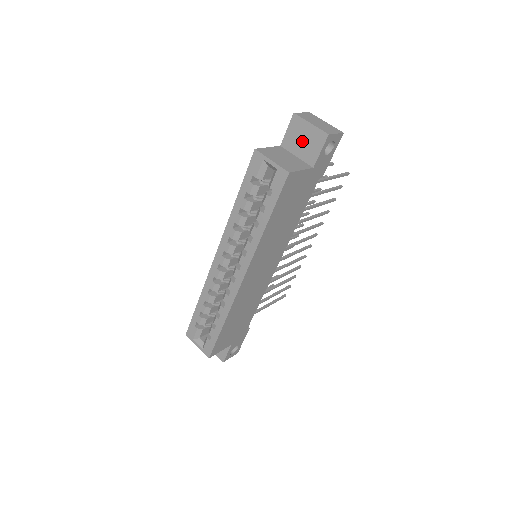
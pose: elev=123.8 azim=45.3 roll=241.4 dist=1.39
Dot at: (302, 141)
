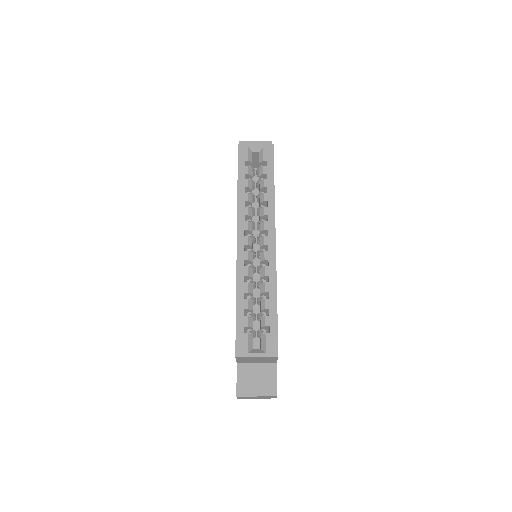
Dot at: occluded
